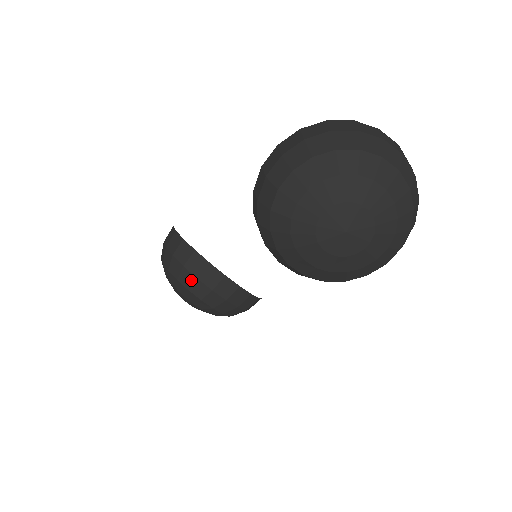
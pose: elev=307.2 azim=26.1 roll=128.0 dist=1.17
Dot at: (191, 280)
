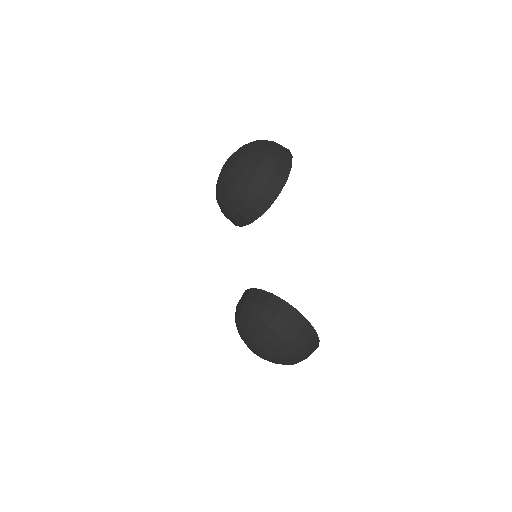
Dot at: (237, 308)
